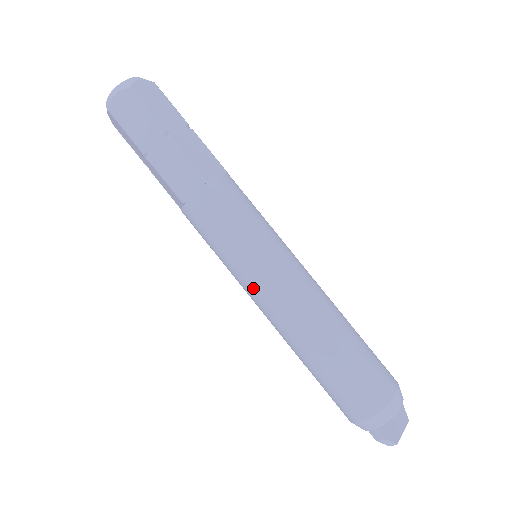
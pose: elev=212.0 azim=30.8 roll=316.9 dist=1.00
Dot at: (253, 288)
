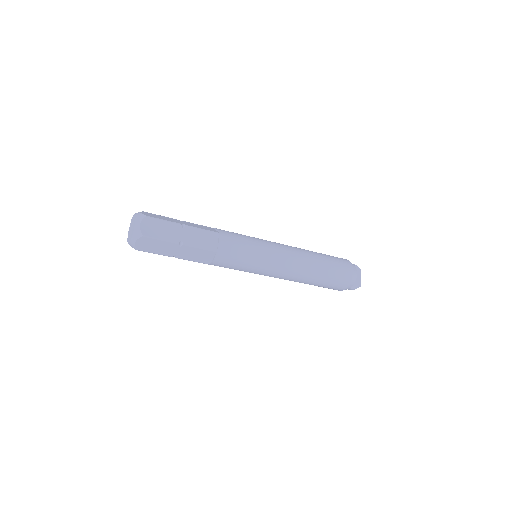
Dot at: (267, 275)
